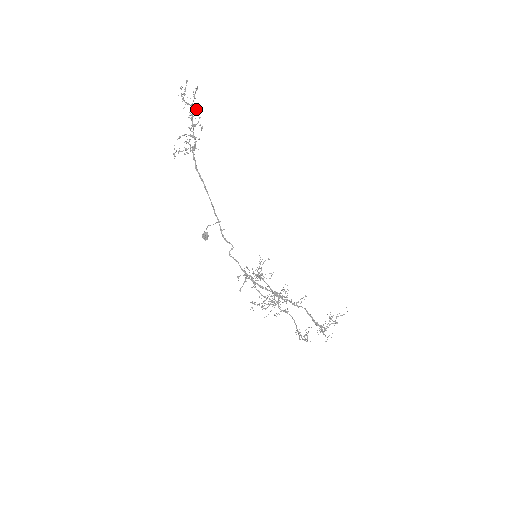
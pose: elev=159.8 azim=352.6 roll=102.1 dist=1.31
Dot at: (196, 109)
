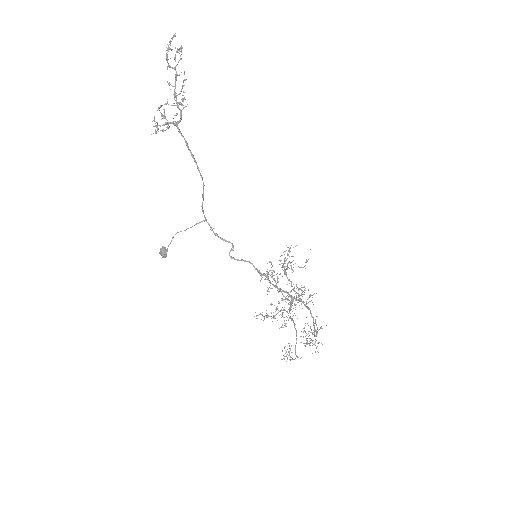
Dot at: occluded
